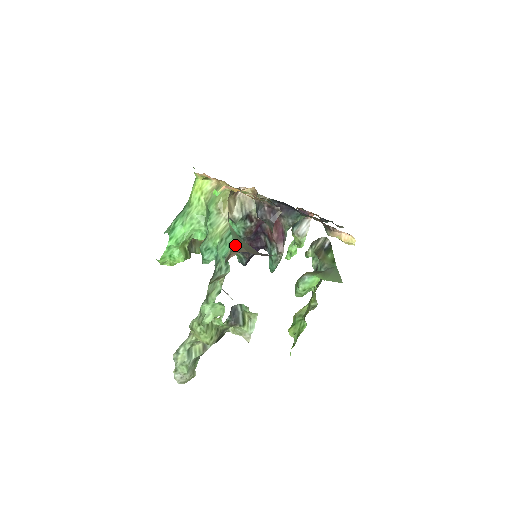
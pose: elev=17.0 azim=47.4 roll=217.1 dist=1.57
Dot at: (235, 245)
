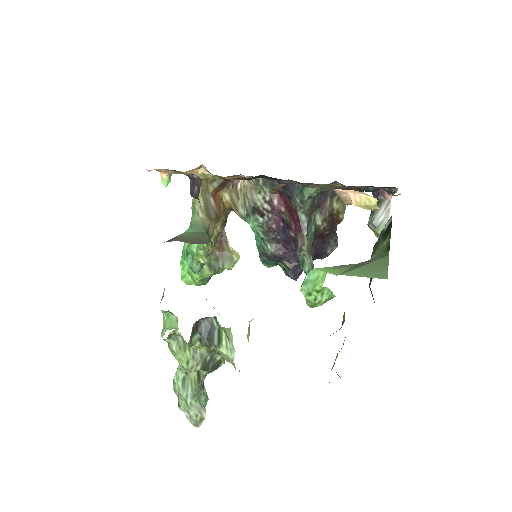
Dot at: (174, 237)
